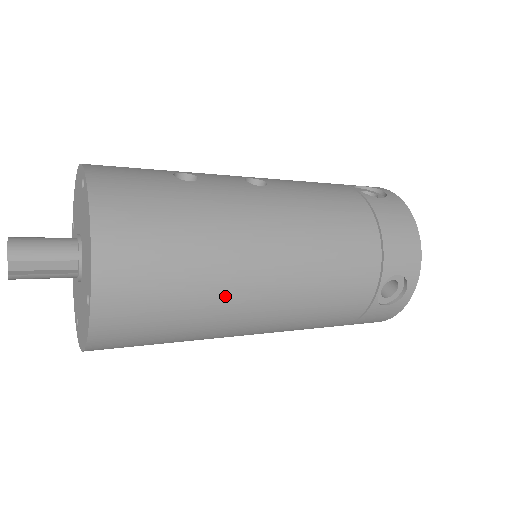
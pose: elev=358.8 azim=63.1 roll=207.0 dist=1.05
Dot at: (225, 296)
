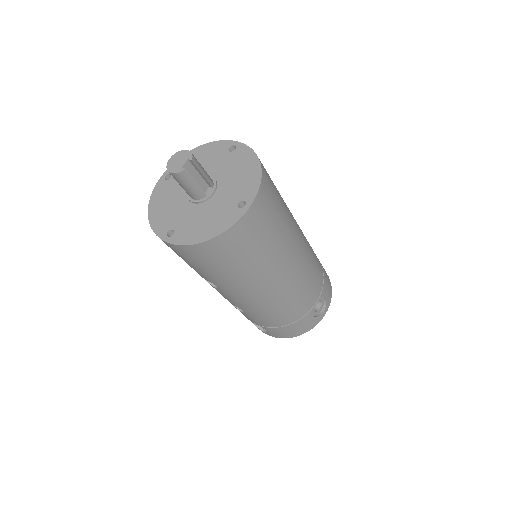
Dot at: (283, 249)
